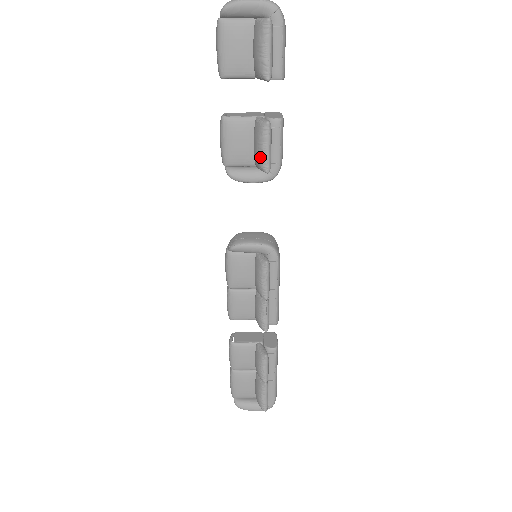
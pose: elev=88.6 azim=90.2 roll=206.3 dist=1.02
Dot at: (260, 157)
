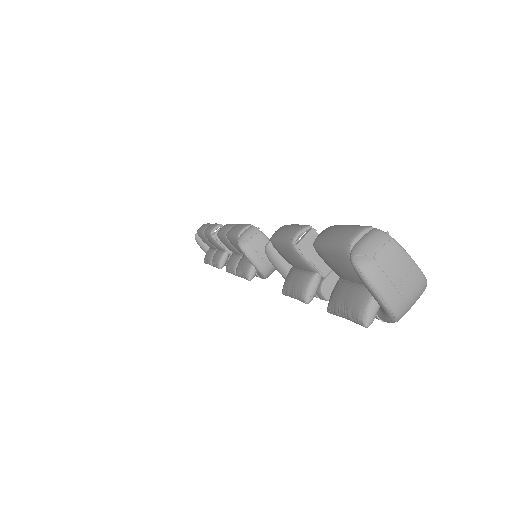
Dot at: (287, 288)
